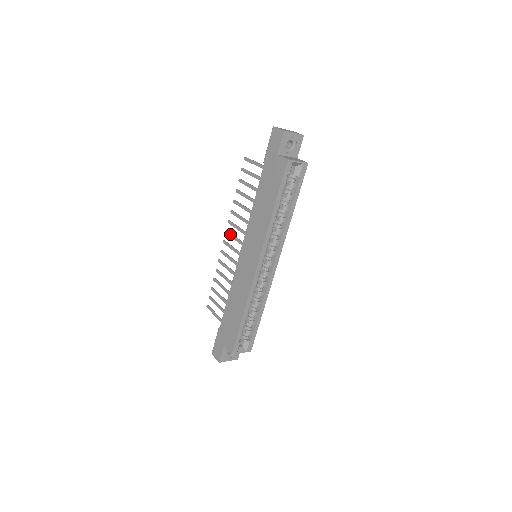
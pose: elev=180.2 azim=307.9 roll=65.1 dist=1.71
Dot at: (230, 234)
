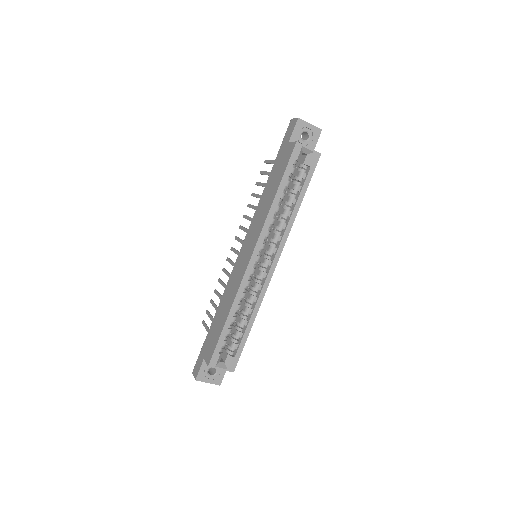
Dot at: (238, 238)
